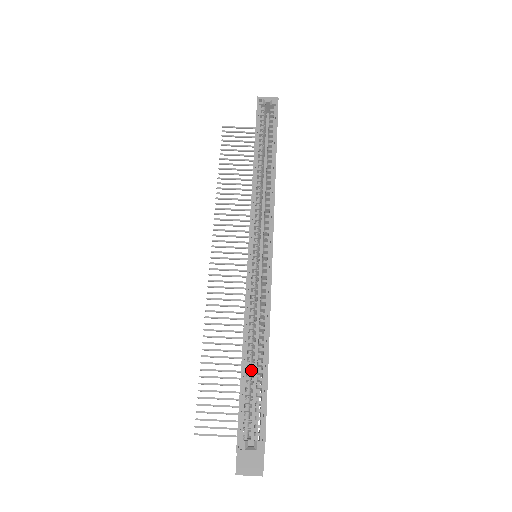
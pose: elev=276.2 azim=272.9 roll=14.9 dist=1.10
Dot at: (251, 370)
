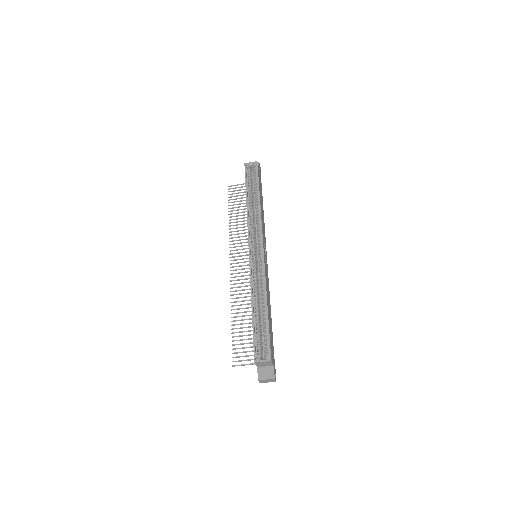
Dot at: (258, 318)
